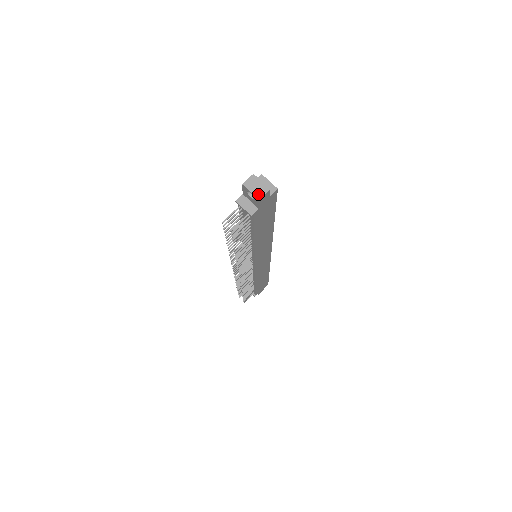
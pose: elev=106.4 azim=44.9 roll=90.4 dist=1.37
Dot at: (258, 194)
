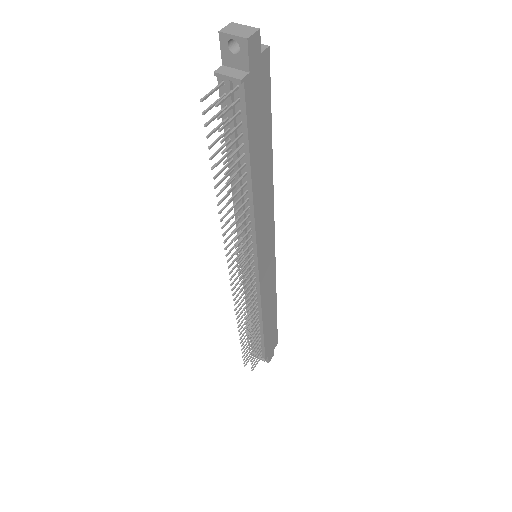
Dot at: (244, 34)
